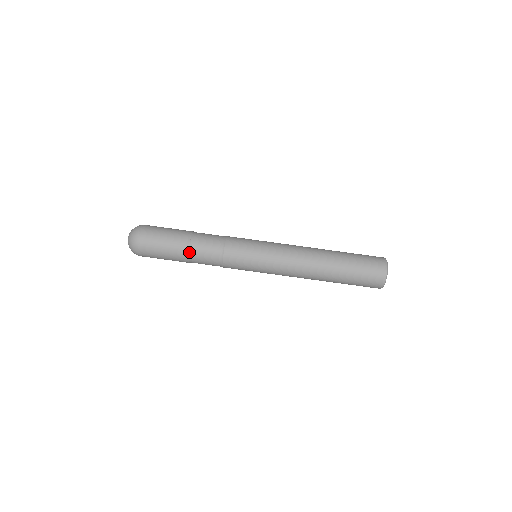
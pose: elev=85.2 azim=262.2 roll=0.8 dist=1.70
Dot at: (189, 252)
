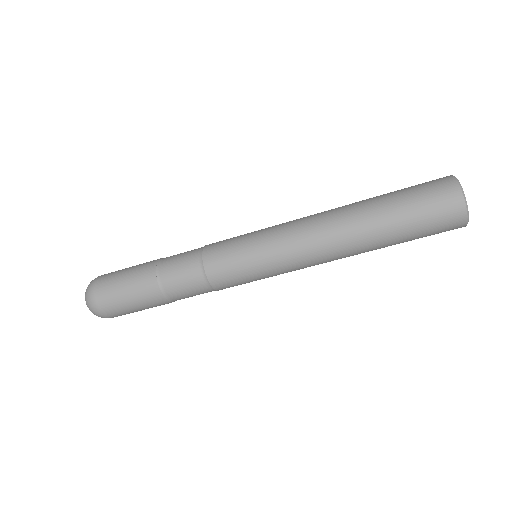
Dot at: (169, 300)
